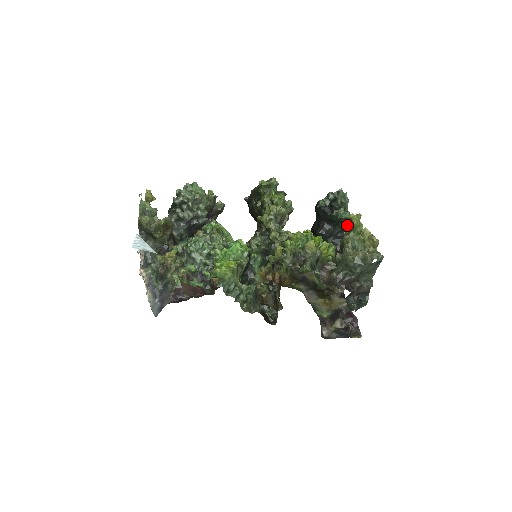
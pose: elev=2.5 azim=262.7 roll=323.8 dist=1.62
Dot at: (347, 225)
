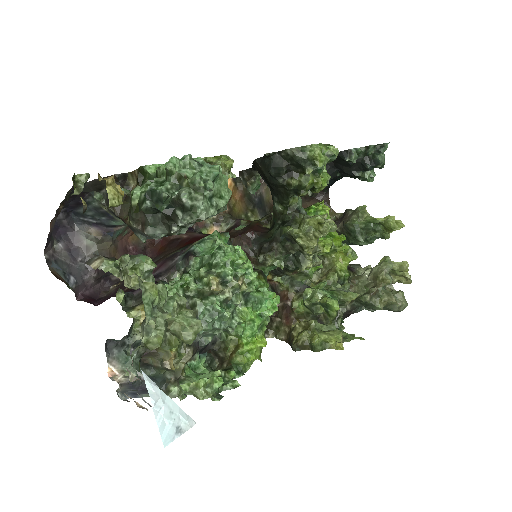
Dot at: (378, 223)
